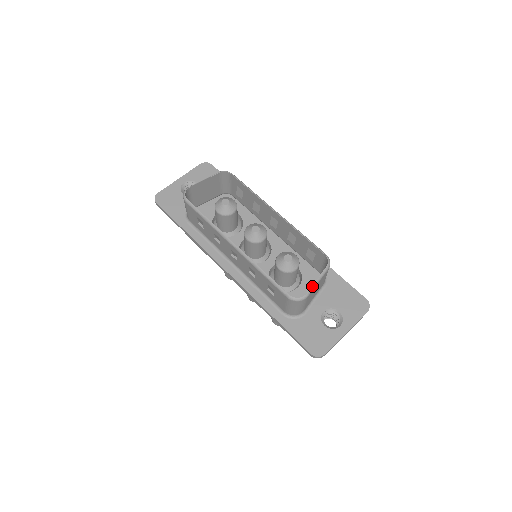
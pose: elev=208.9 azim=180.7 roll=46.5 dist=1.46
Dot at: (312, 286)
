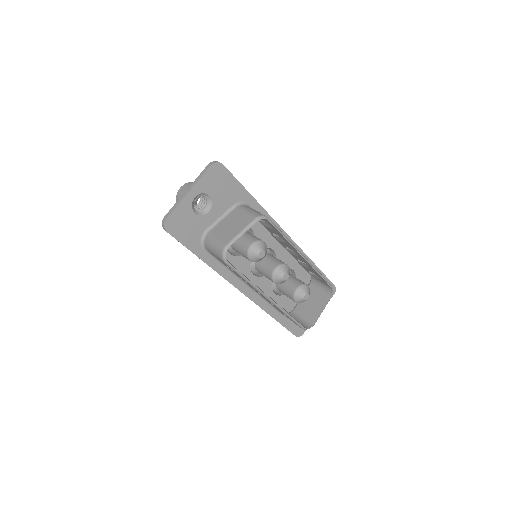
Dot at: occluded
